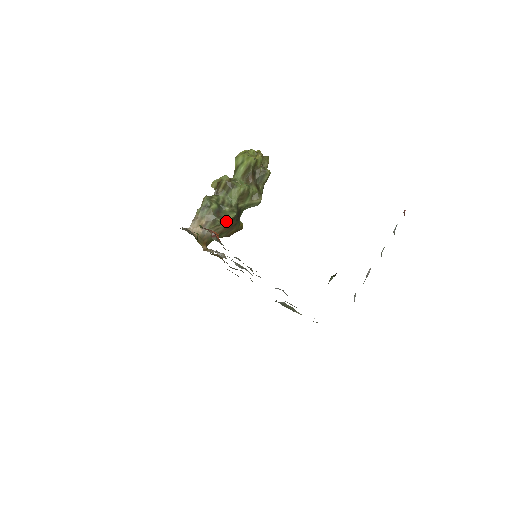
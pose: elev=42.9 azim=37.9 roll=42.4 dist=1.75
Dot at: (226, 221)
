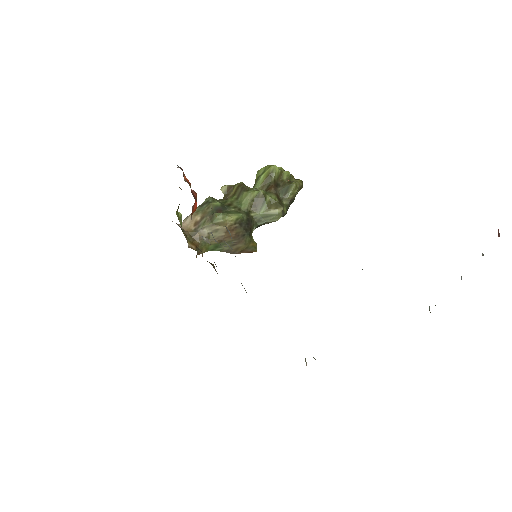
Dot at: (228, 221)
